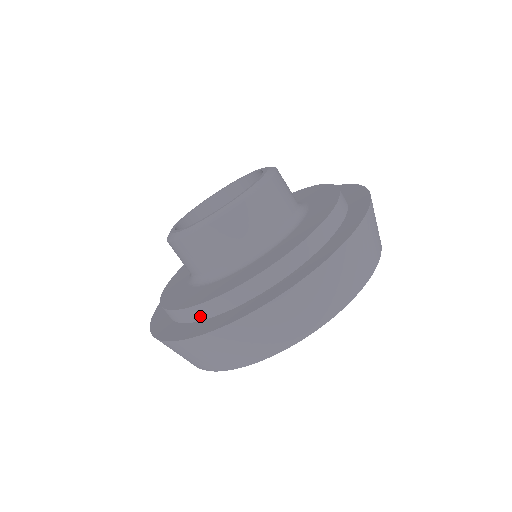
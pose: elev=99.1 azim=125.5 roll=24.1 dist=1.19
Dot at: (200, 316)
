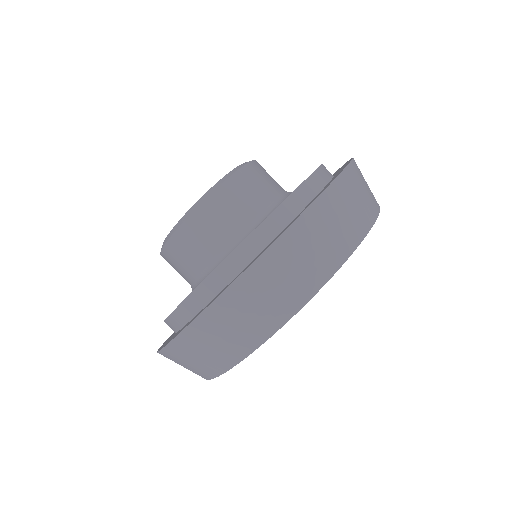
Dot at: (178, 325)
